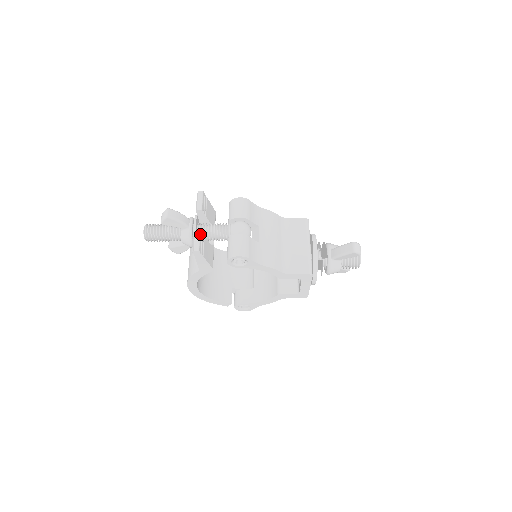
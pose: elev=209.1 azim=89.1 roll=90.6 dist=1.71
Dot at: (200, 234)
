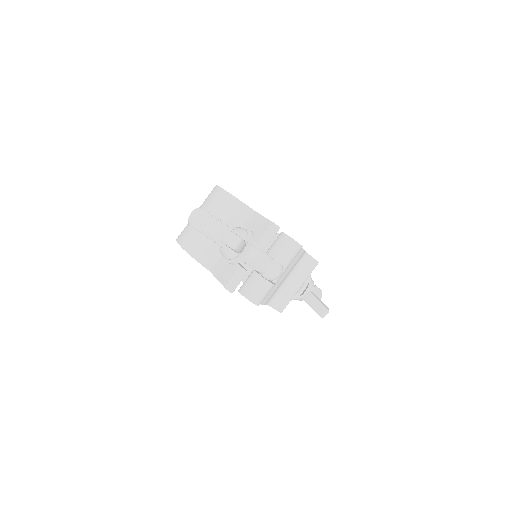
Dot at: occluded
